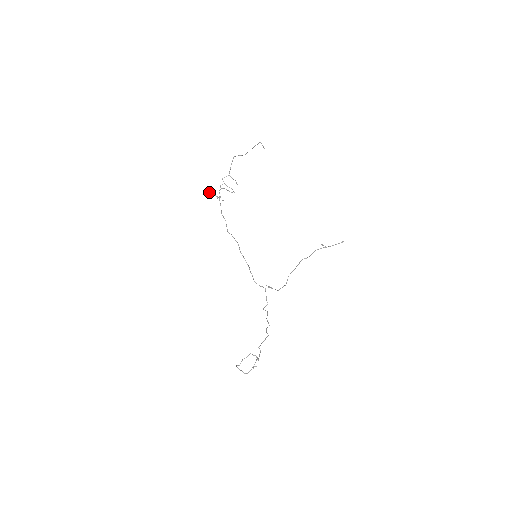
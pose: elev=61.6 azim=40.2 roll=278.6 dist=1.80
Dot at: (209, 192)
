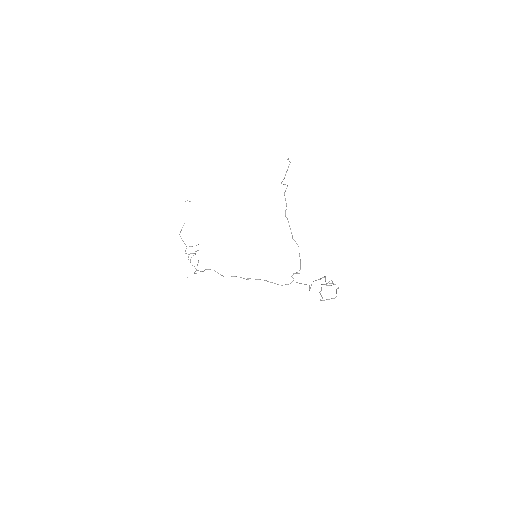
Dot at: occluded
